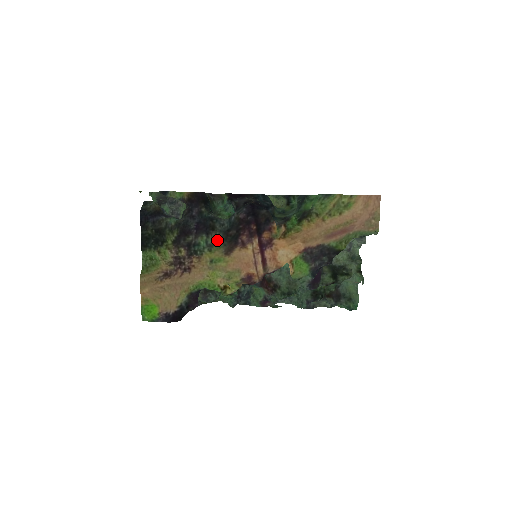
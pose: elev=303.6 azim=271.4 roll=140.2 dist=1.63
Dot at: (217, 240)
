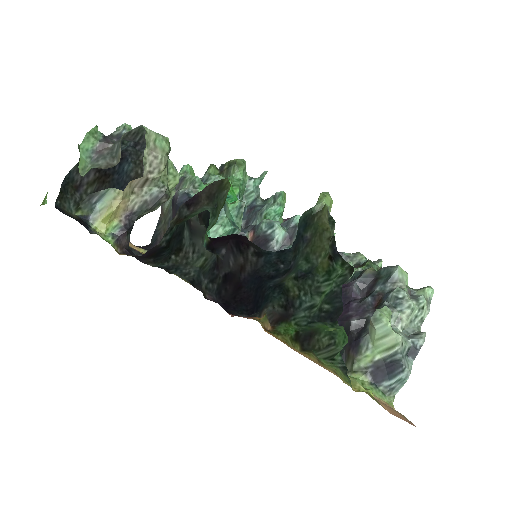
Dot at: occluded
